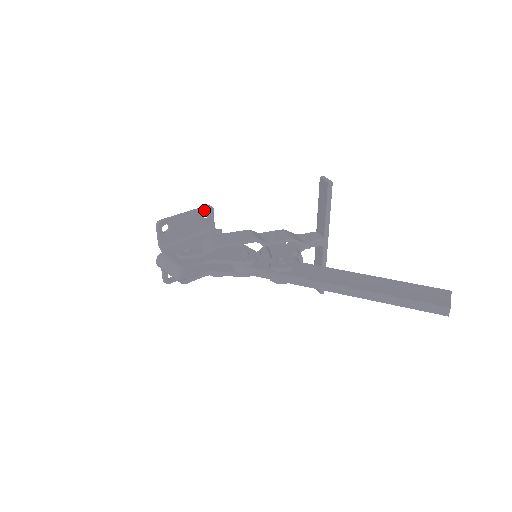
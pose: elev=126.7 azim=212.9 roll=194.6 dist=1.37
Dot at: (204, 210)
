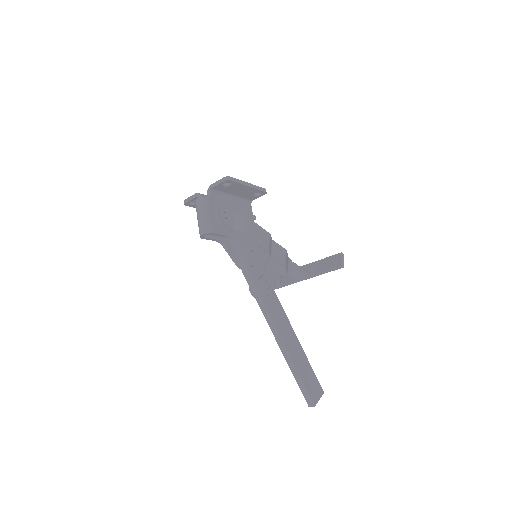
Dot at: (260, 191)
